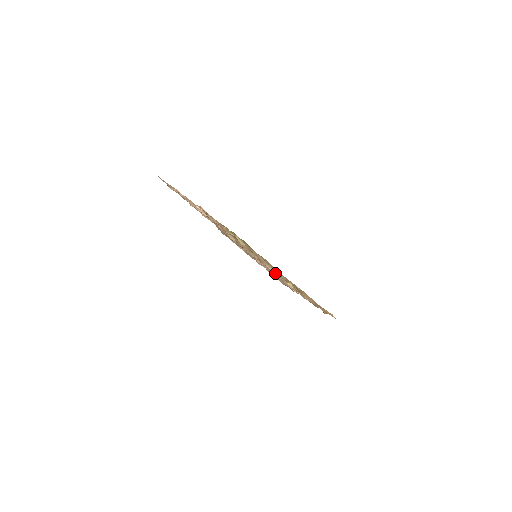
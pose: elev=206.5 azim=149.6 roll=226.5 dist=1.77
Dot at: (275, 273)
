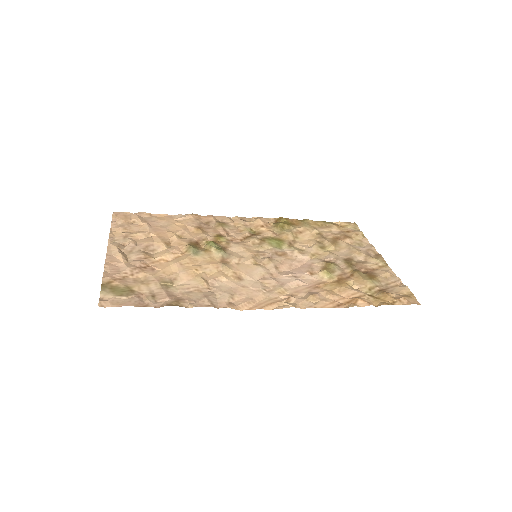
Dot at: (310, 258)
